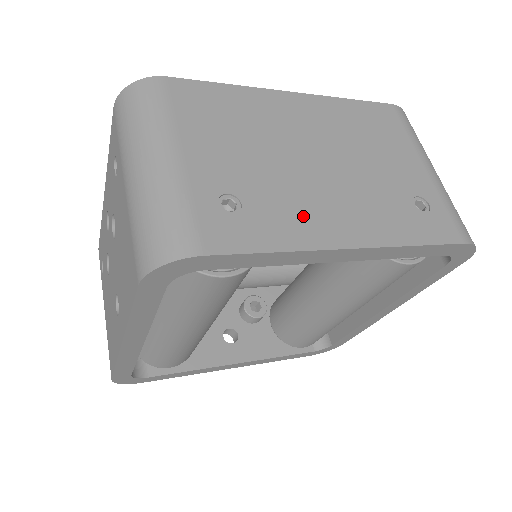
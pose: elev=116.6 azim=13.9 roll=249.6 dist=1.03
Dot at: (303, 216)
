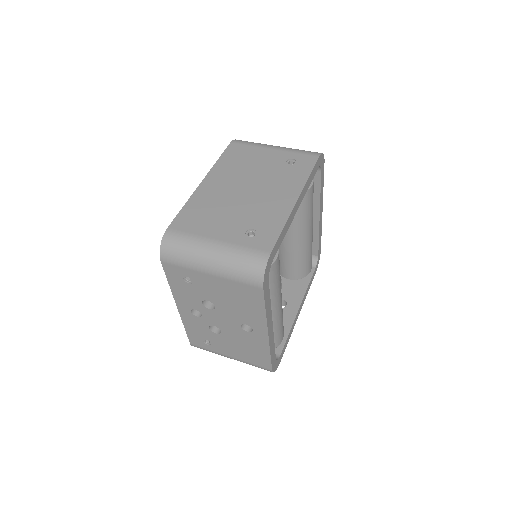
Dot at: (272, 210)
